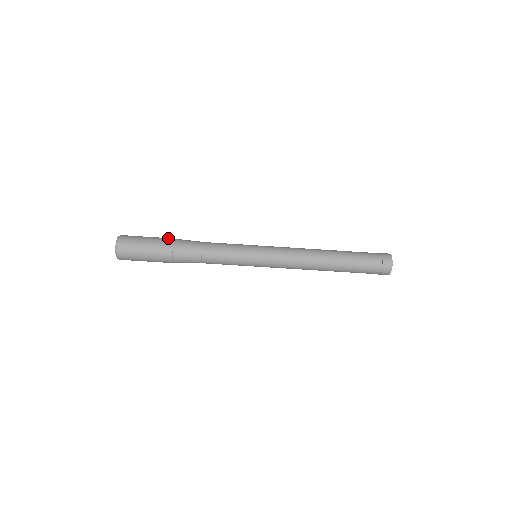
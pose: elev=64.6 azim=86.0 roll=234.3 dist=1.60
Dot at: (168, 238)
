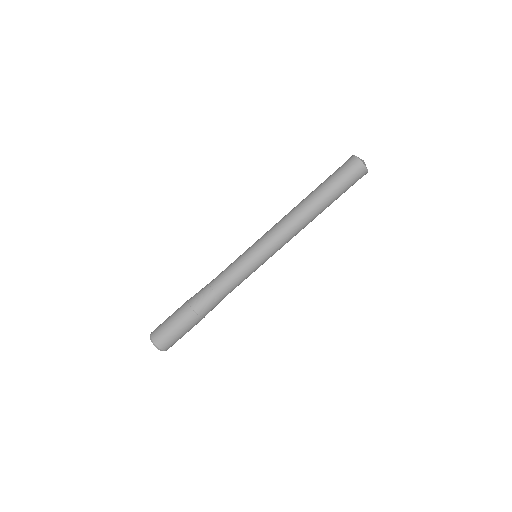
Dot at: occluded
